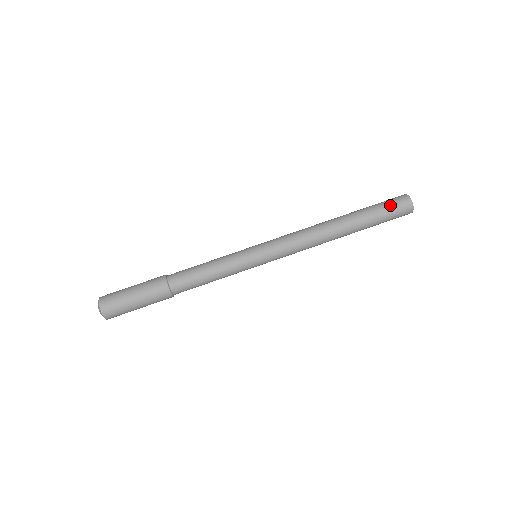
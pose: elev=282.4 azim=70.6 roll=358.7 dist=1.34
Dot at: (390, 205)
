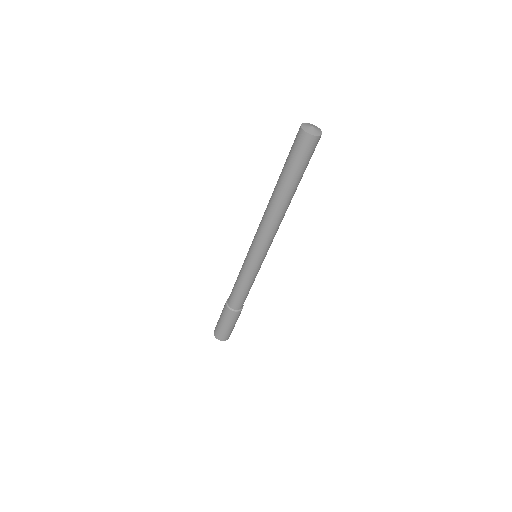
Dot at: (296, 153)
